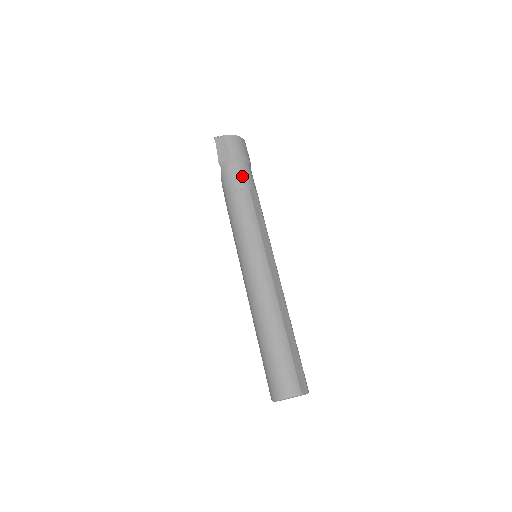
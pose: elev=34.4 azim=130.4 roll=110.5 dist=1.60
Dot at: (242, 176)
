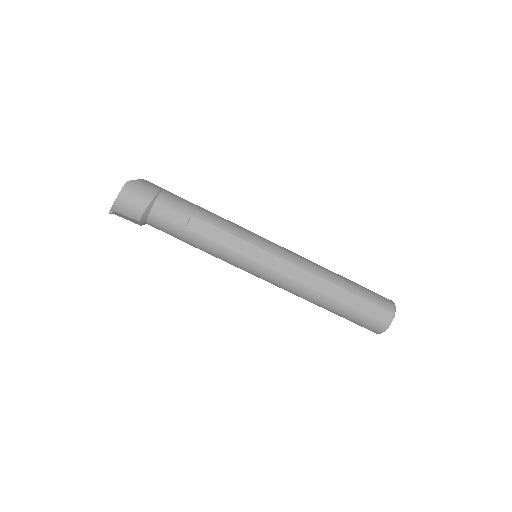
Dot at: (168, 224)
